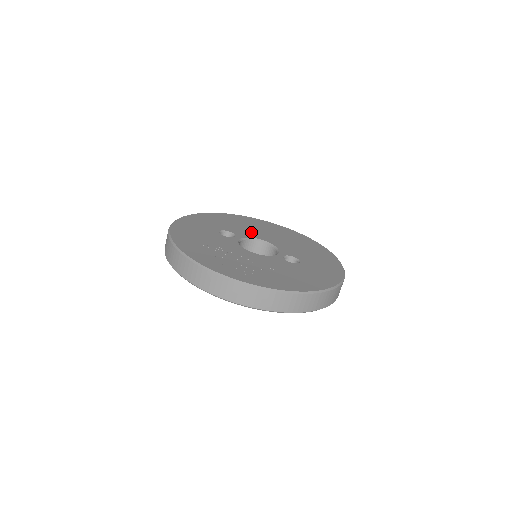
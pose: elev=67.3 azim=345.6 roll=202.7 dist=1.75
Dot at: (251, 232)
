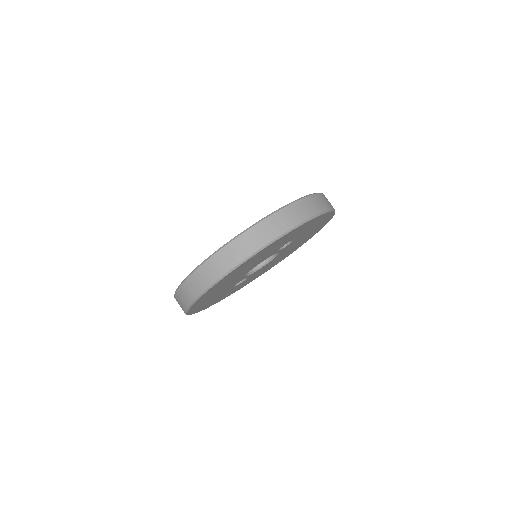
Dot at: occluded
